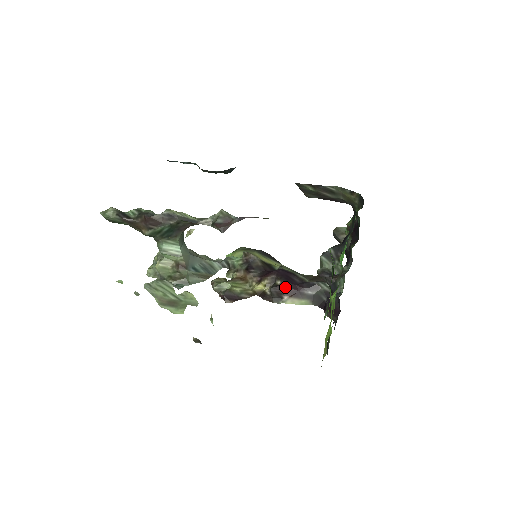
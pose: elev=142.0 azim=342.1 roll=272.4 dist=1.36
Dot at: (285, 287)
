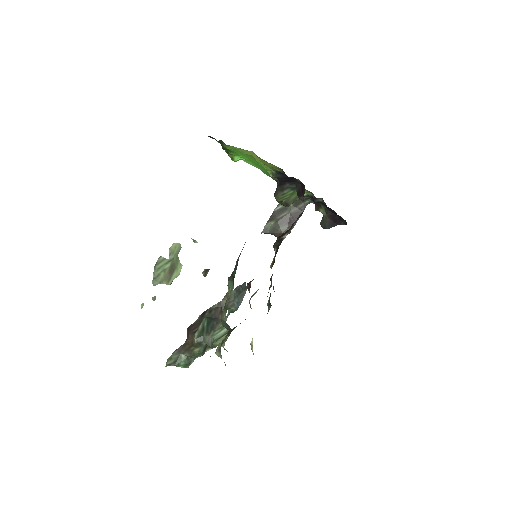
Dot at: (280, 236)
